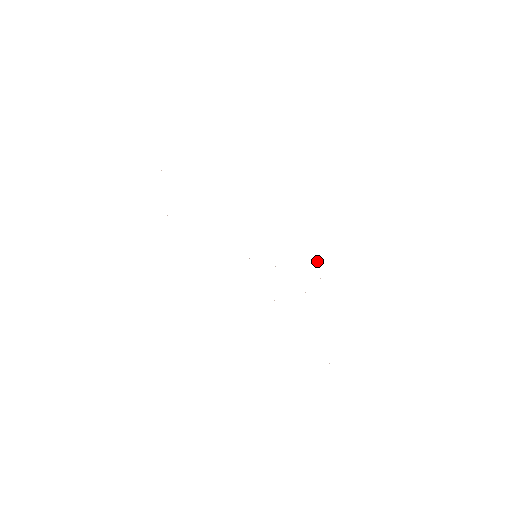
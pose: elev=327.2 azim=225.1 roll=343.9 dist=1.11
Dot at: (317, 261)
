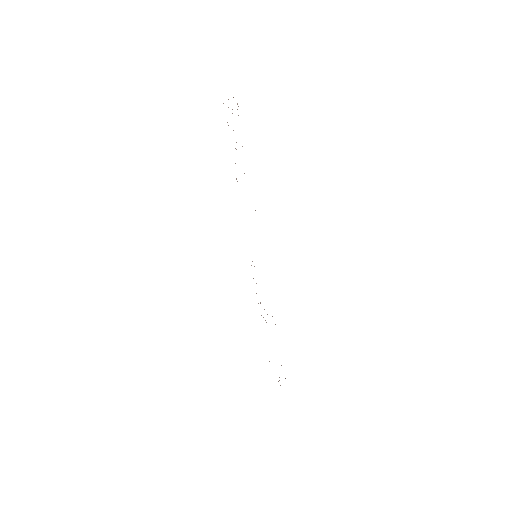
Dot at: occluded
